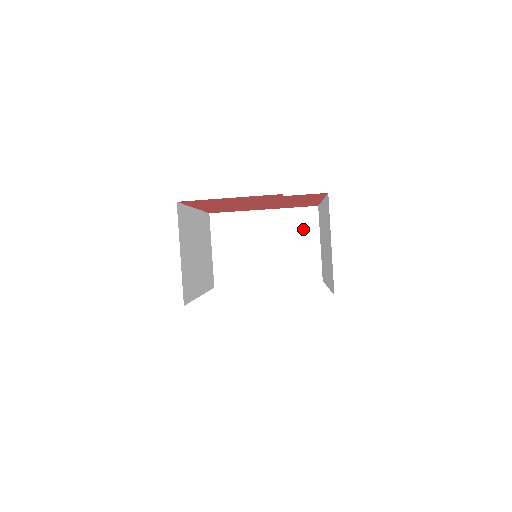
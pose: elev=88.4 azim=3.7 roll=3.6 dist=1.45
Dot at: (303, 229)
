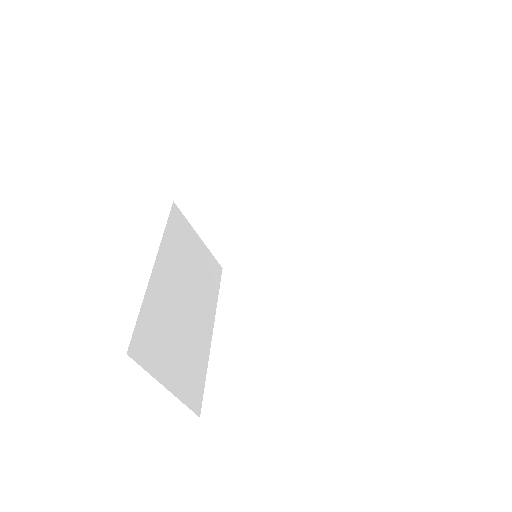
Dot at: (305, 179)
